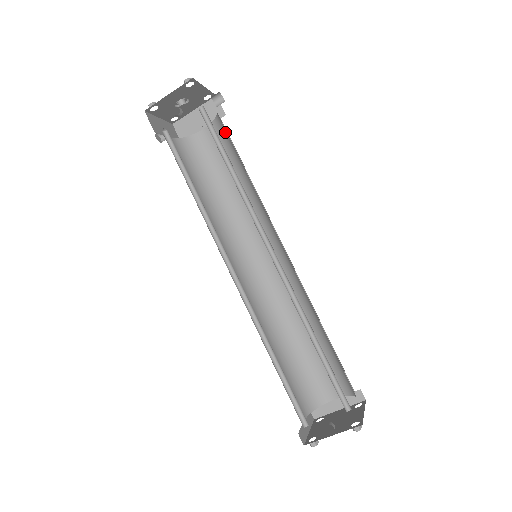
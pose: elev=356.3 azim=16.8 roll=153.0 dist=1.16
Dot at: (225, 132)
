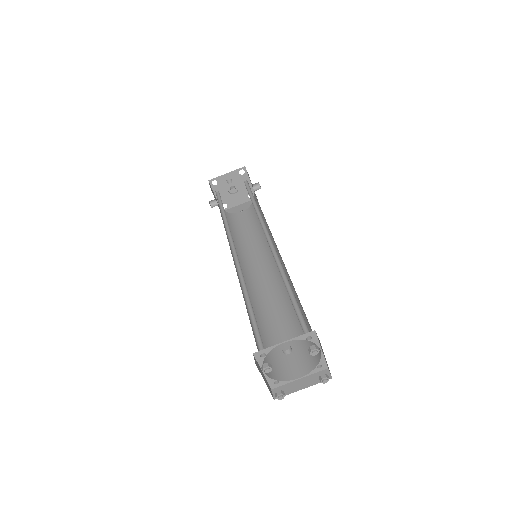
Dot at: occluded
